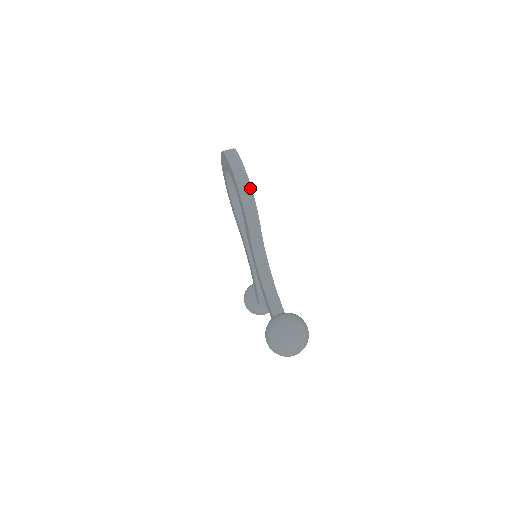
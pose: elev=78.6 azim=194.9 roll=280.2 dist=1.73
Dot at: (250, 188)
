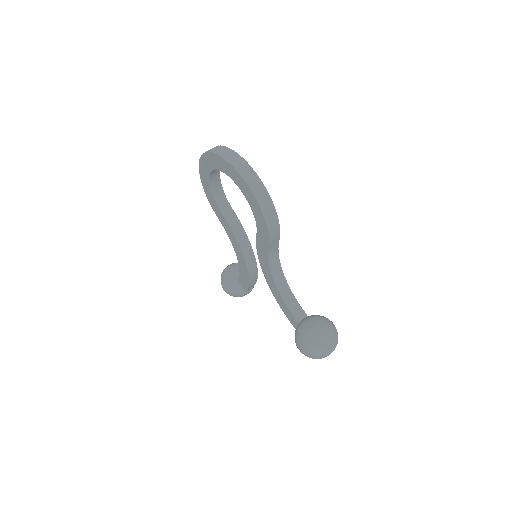
Dot at: (272, 204)
